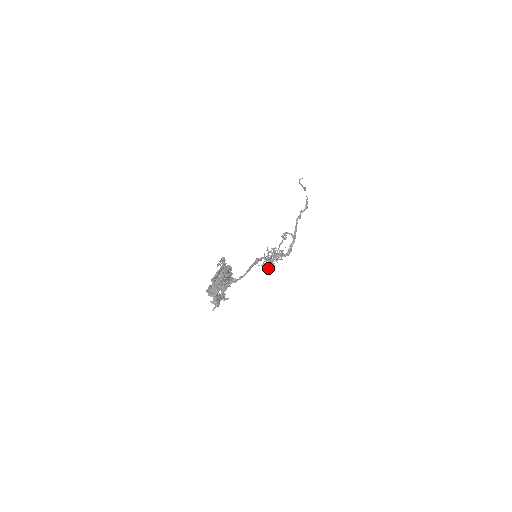
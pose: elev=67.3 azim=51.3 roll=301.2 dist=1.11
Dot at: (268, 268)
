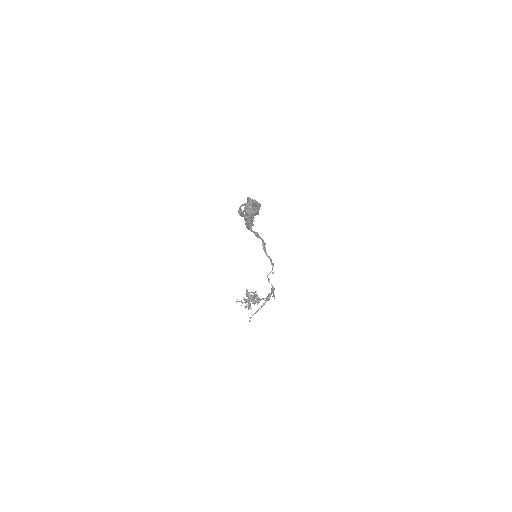
Dot at: (245, 307)
